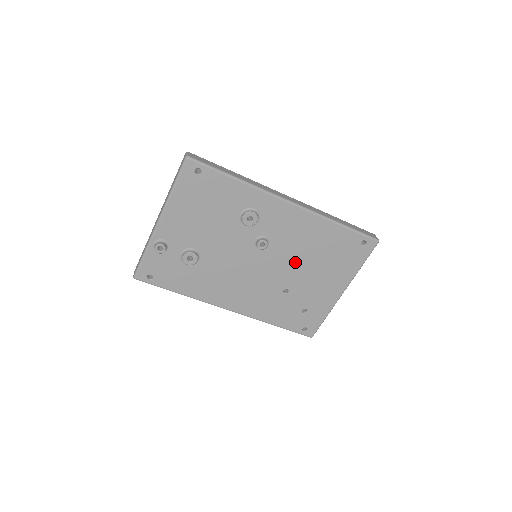
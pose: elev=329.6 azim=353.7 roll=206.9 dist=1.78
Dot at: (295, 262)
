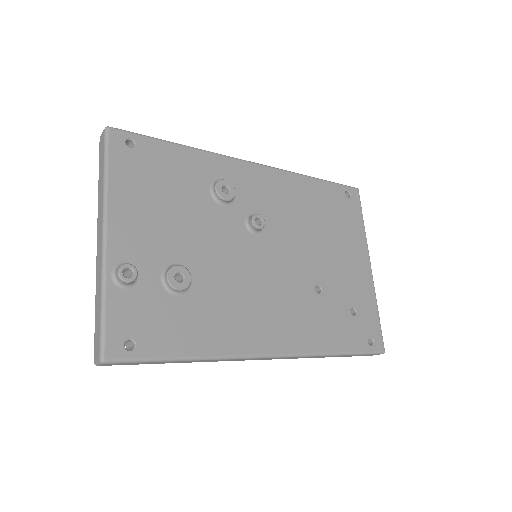
Dot at: (303, 241)
